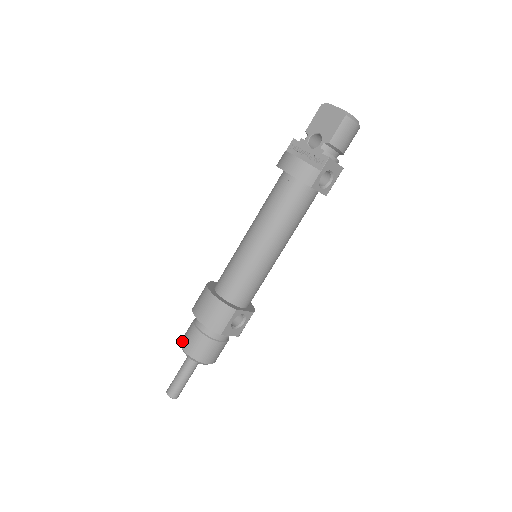
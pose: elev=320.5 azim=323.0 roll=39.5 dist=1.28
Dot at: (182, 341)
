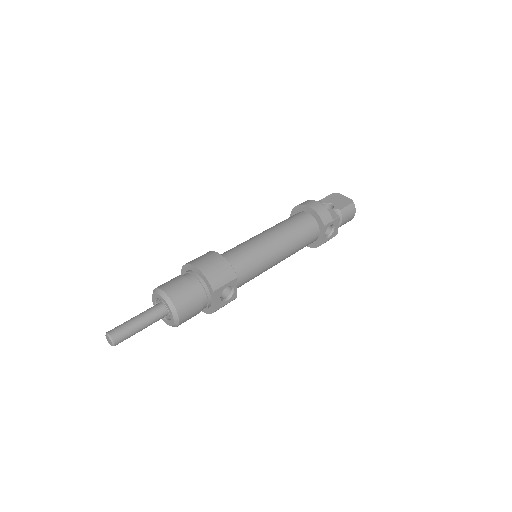
Dot at: (161, 285)
